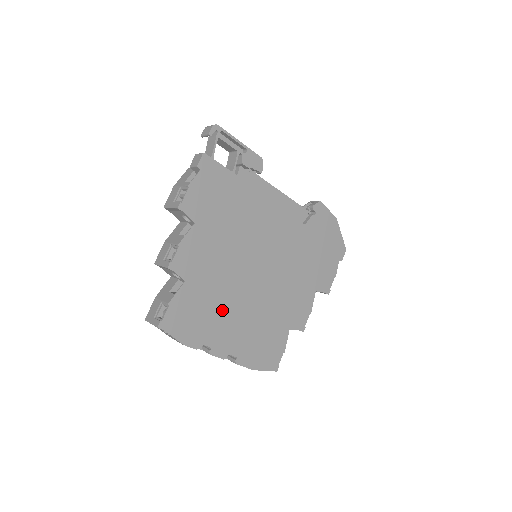
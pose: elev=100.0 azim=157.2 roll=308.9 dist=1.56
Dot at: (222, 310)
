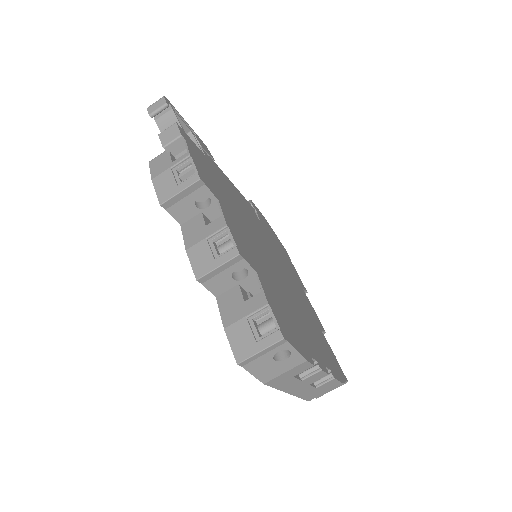
Dot at: (291, 311)
